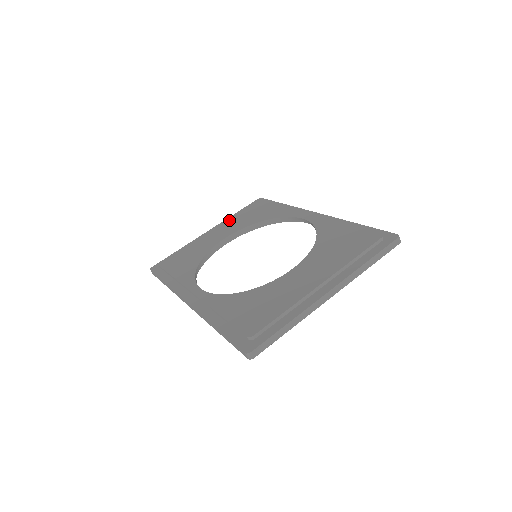
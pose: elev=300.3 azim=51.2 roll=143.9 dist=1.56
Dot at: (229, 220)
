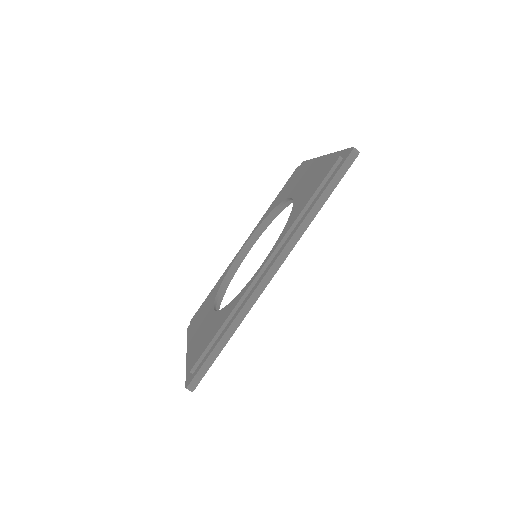
Dot at: (192, 329)
